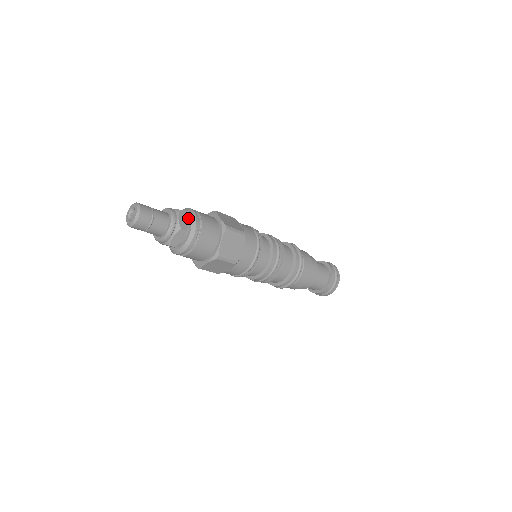
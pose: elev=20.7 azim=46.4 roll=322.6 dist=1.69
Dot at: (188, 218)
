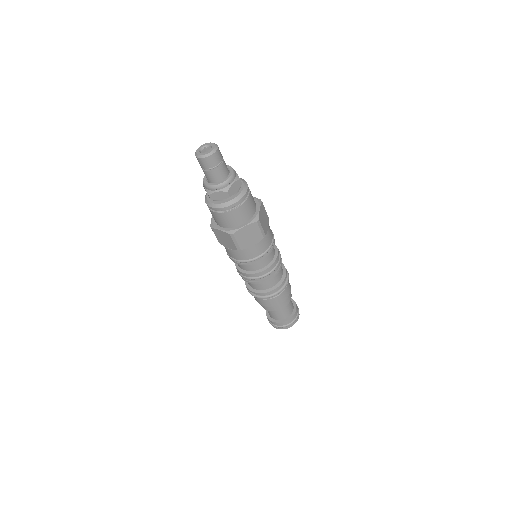
Dot at: (239, 189)
